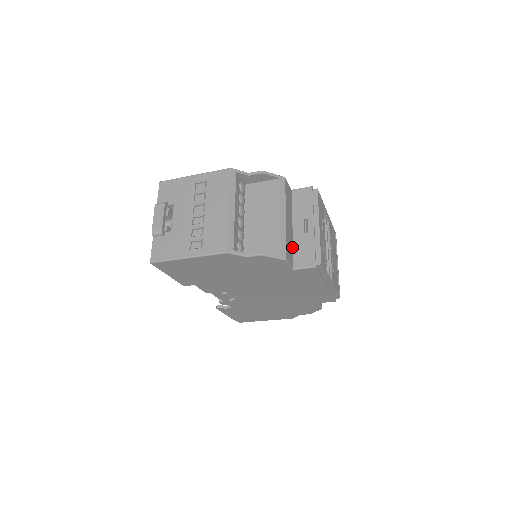
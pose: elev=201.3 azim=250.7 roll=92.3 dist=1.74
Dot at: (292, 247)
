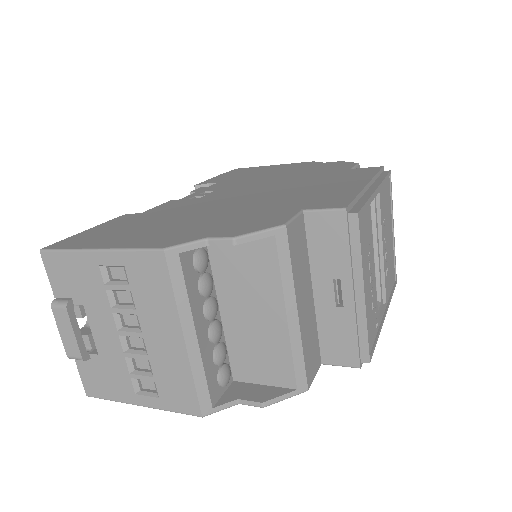
Dot at: (315, 331)
